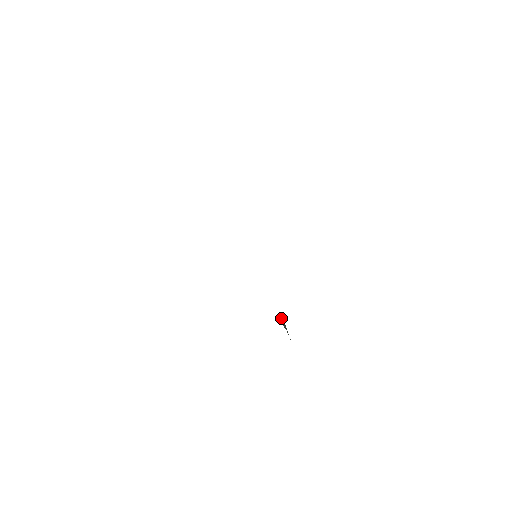
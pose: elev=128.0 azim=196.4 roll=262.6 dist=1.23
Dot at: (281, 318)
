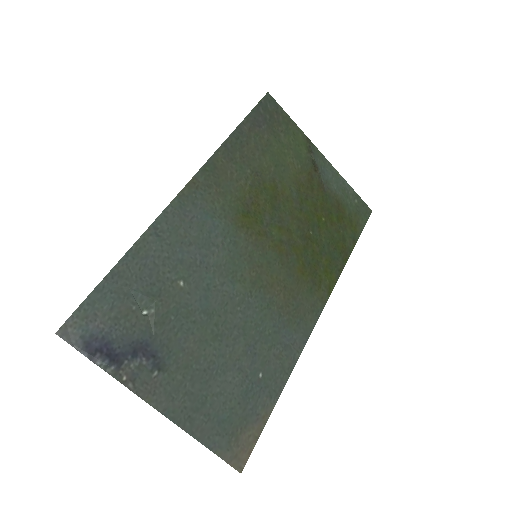
Dot at: (149, 307)
